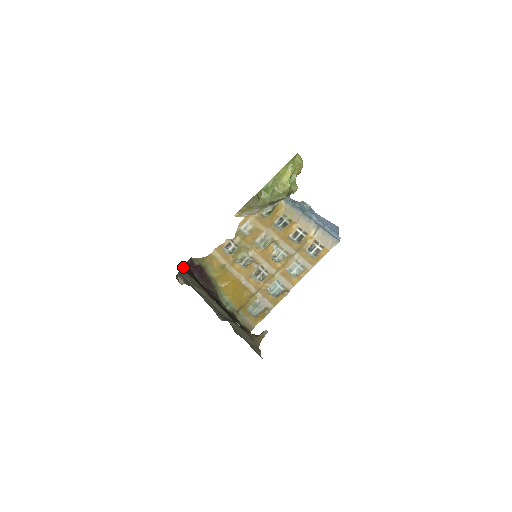
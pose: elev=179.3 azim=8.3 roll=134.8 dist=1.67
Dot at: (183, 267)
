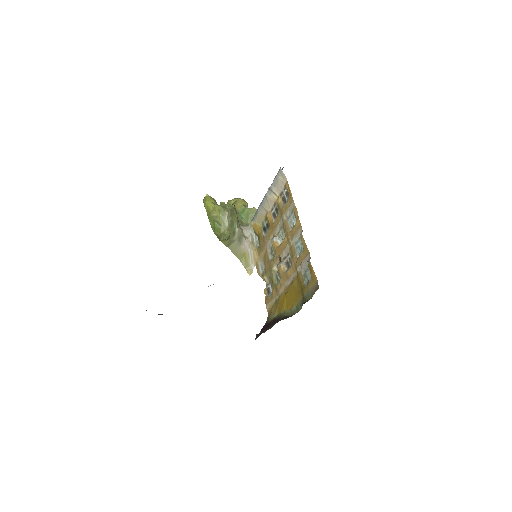
Dot at: occluded
